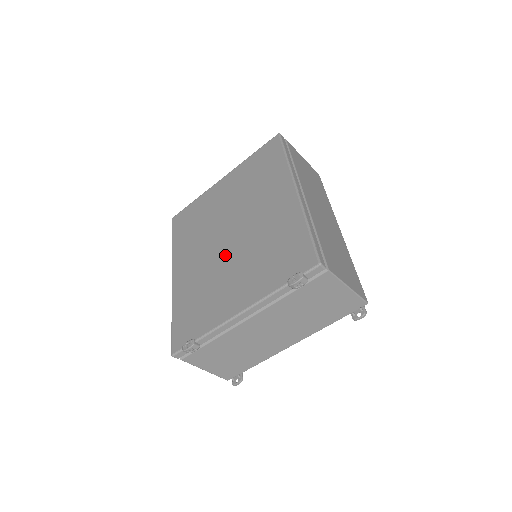
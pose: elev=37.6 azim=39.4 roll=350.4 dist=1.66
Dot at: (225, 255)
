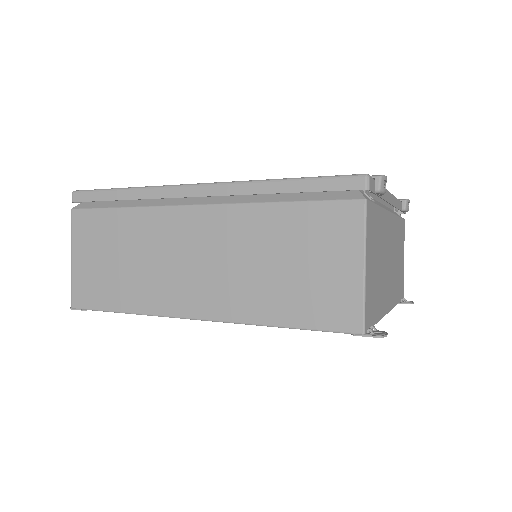
Dot at: occluded
